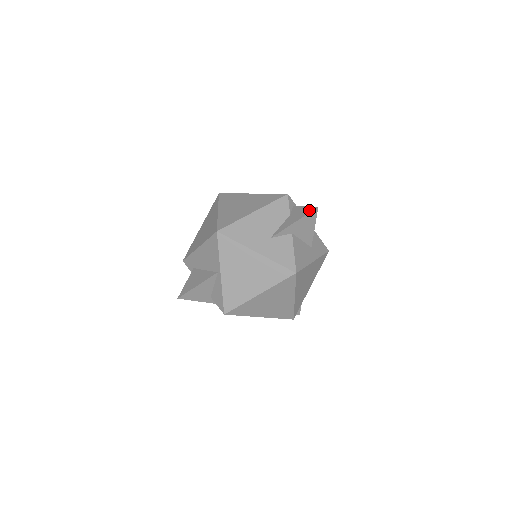
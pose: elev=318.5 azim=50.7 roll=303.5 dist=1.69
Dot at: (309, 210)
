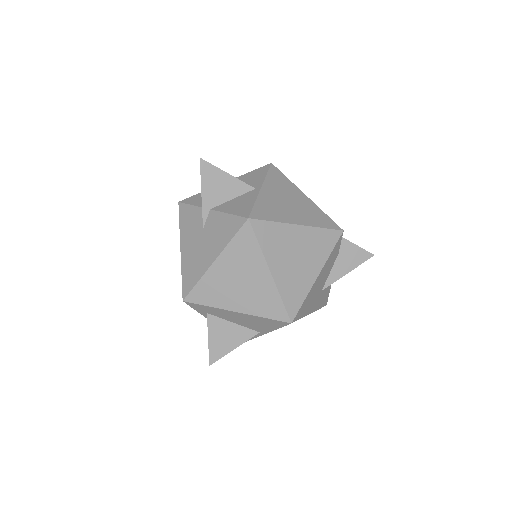
Dot at: (364, 257)
